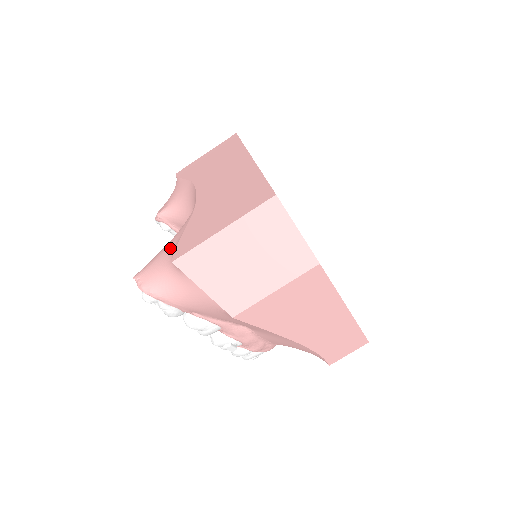
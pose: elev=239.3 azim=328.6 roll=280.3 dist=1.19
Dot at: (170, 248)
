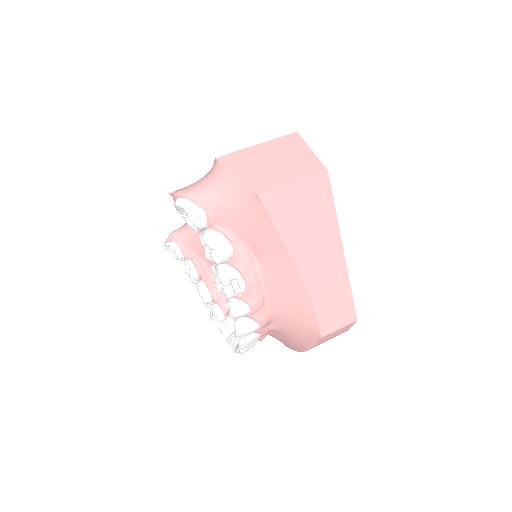
Dot at: occluded
